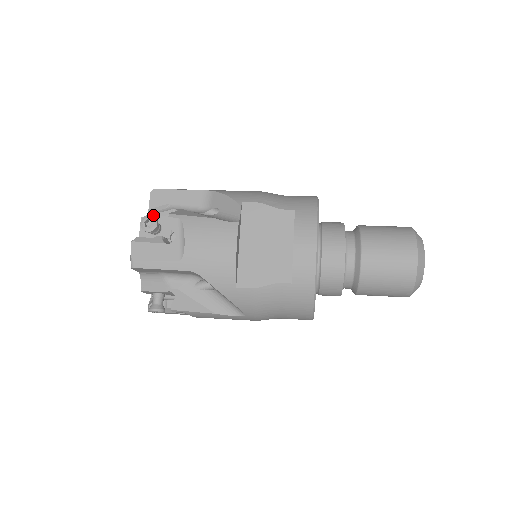
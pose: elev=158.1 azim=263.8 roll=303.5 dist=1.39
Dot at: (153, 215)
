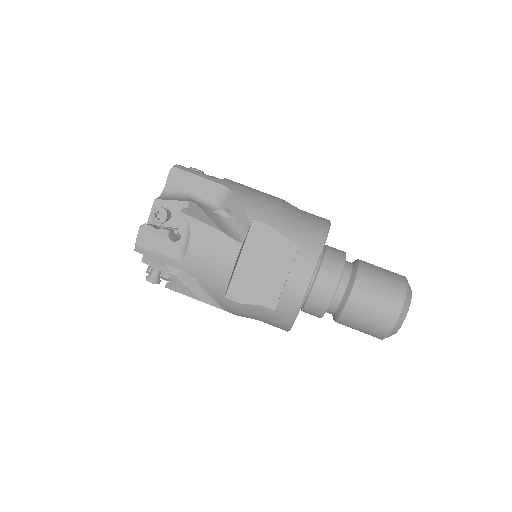
Dot at: (166, 201)
